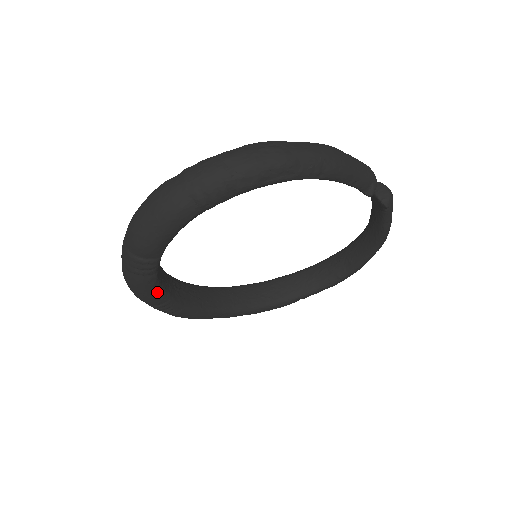
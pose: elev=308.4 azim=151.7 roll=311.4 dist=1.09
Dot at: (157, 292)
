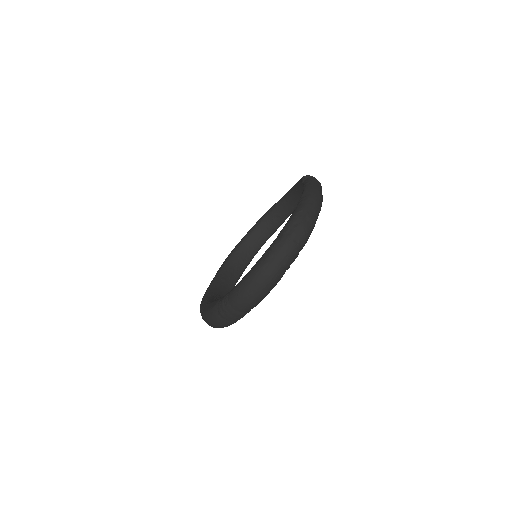
Dot at: occluded
